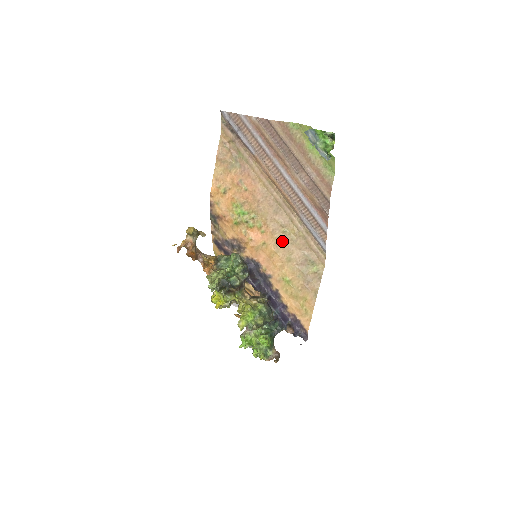
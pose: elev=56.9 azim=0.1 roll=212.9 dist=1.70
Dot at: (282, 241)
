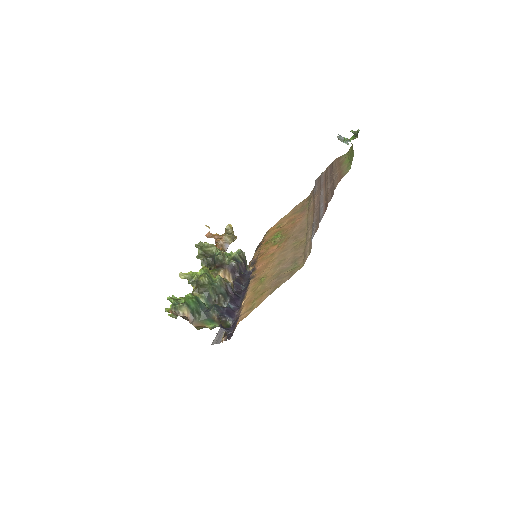
Dot at: (287, 250)
